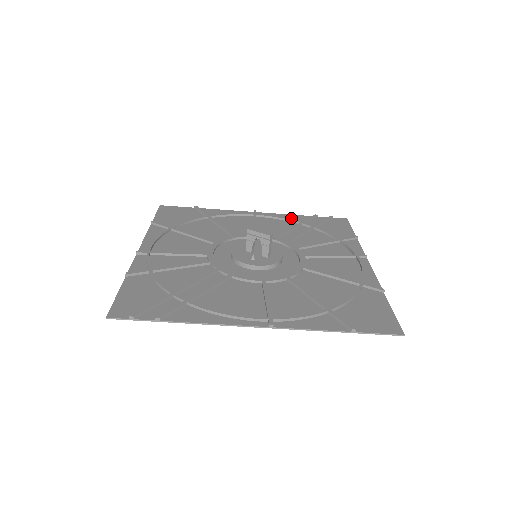
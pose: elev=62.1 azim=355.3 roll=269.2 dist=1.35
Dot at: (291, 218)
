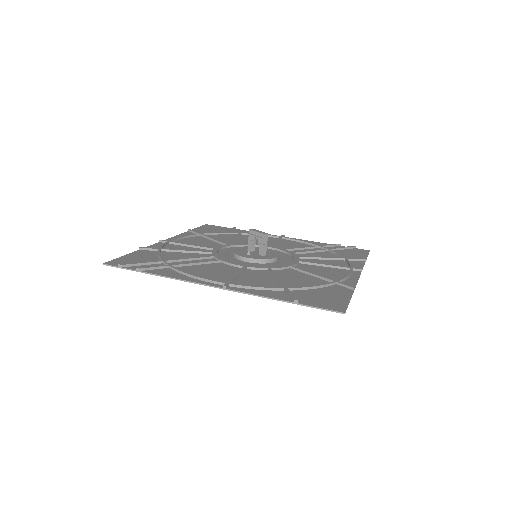
Dot at: occluded
